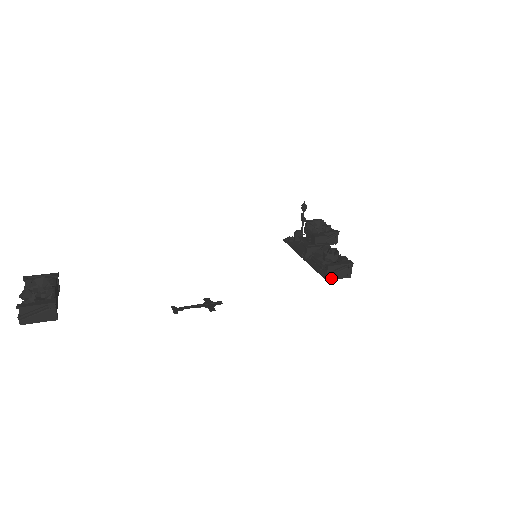
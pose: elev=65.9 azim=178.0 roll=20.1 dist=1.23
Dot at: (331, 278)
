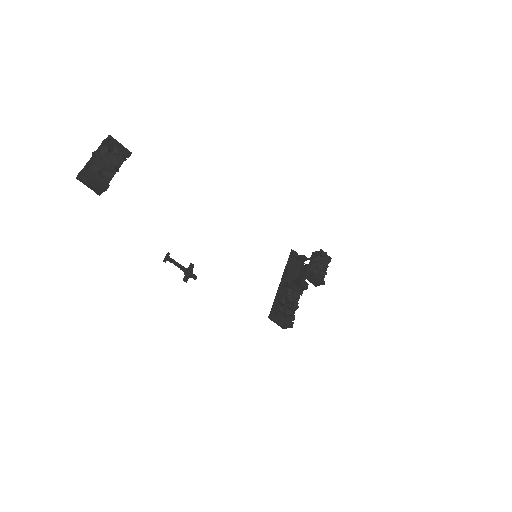
Dot at: (272, 319)
